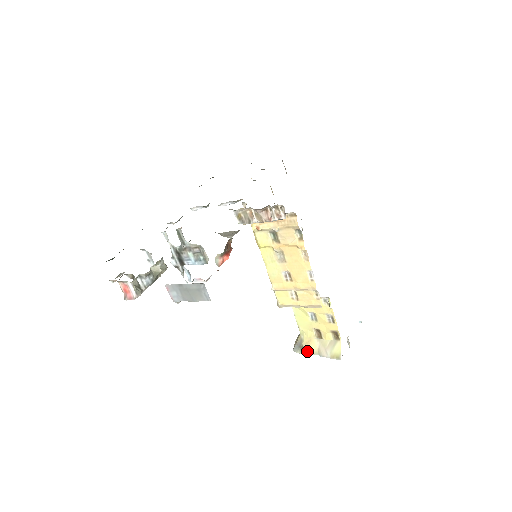
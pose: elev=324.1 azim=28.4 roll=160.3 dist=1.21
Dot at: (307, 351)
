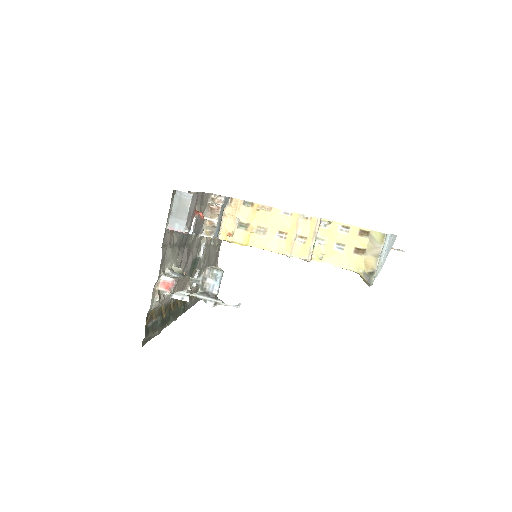
Dot at: (373, 269)
